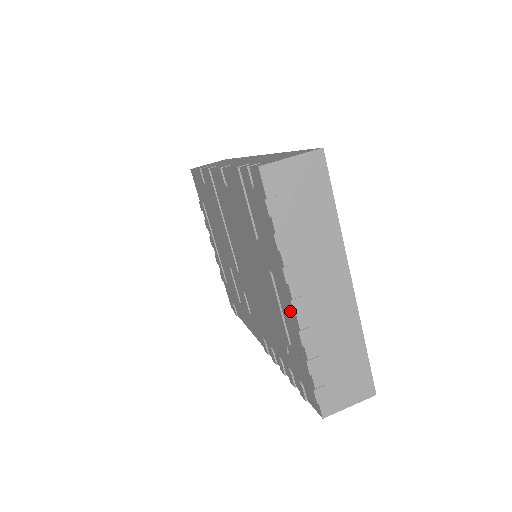
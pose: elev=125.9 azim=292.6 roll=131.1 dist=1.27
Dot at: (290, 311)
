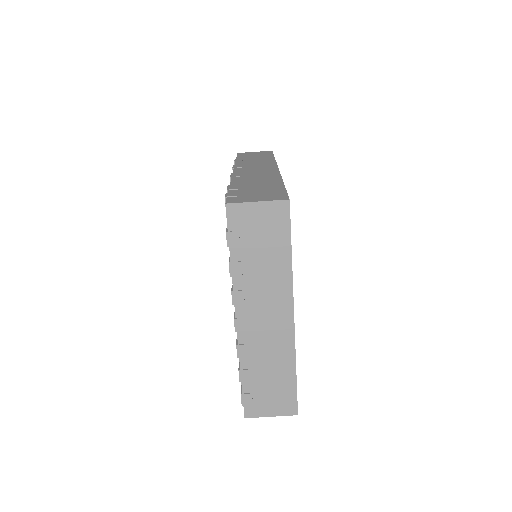
Dot at: occluded
